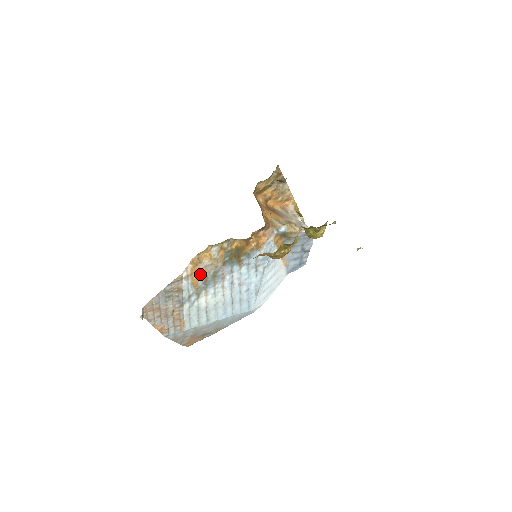
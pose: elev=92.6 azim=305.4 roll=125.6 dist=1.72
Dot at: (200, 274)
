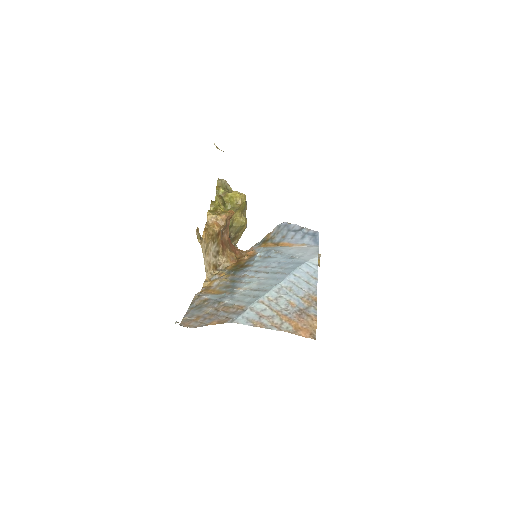
Dot at: (218, 289)
